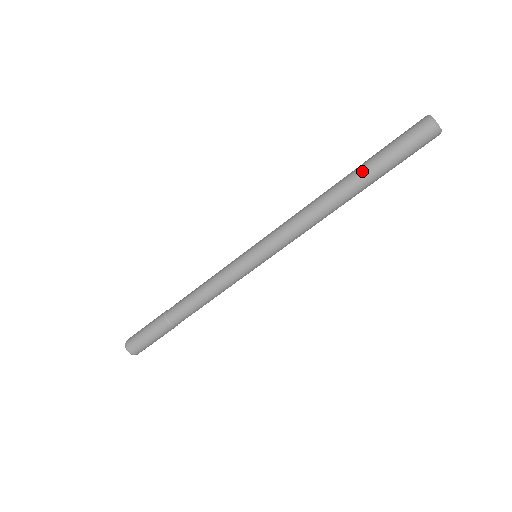
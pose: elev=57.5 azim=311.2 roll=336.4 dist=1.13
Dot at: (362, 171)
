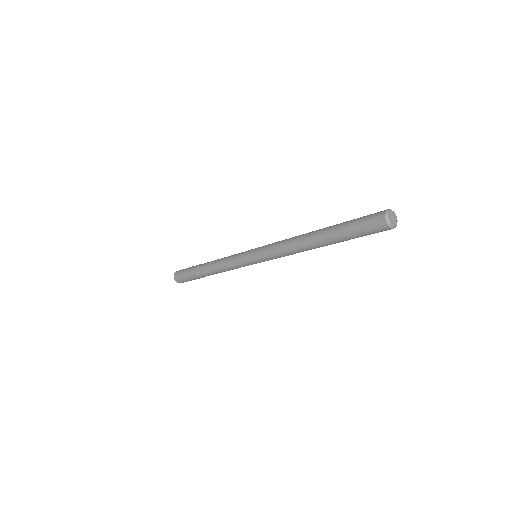
Dot at: (329, 234)
